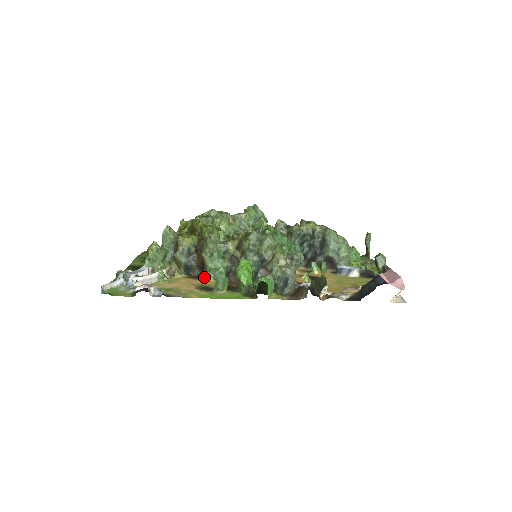
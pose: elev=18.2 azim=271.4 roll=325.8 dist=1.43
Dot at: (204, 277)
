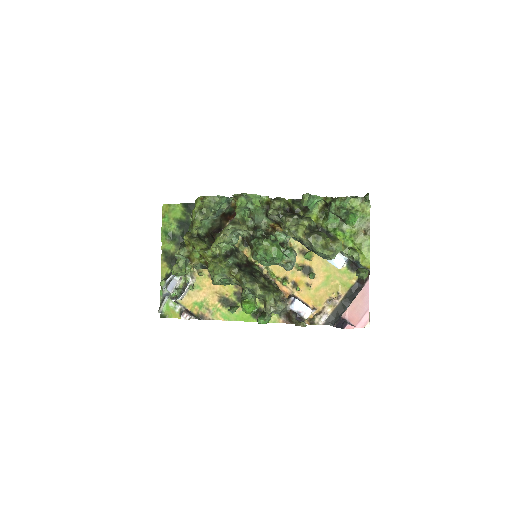
Dot at: occluded
